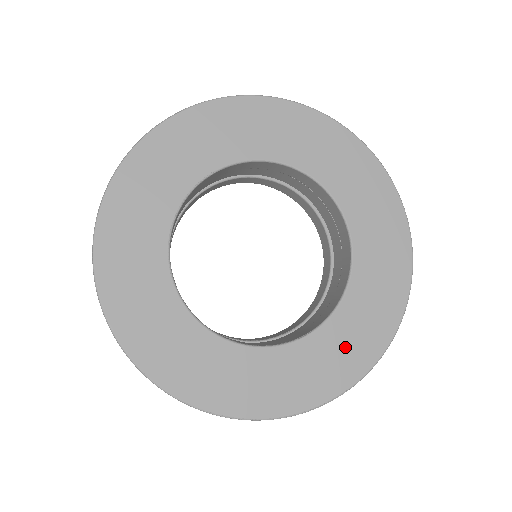
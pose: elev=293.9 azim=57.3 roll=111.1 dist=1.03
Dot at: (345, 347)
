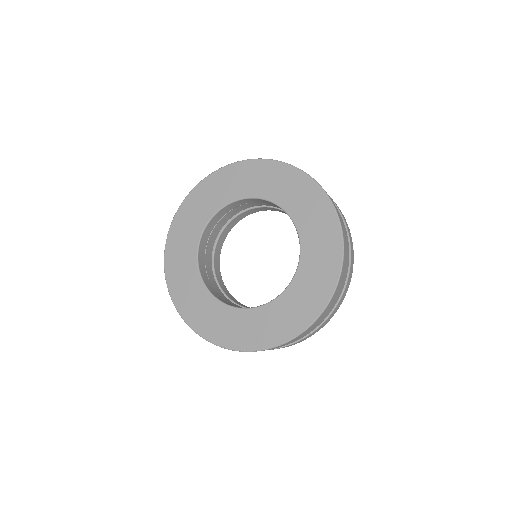
Dot at: (308, 292)
